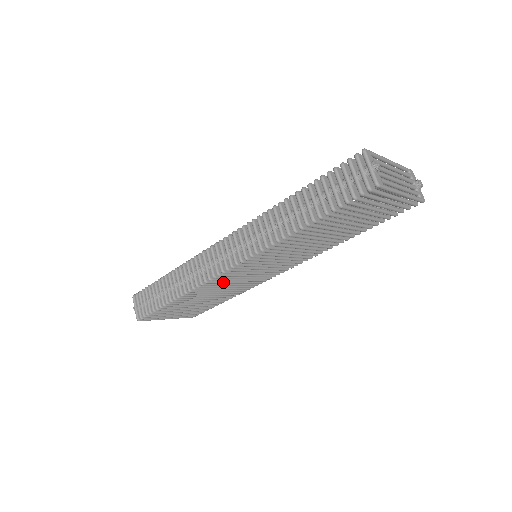
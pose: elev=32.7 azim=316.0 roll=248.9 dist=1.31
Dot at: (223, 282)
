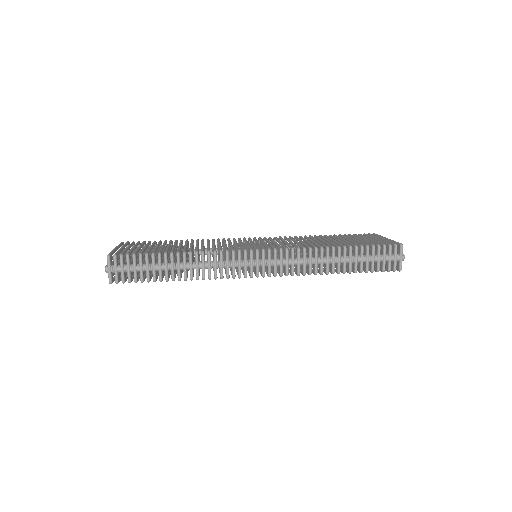
Dot at: occluded
